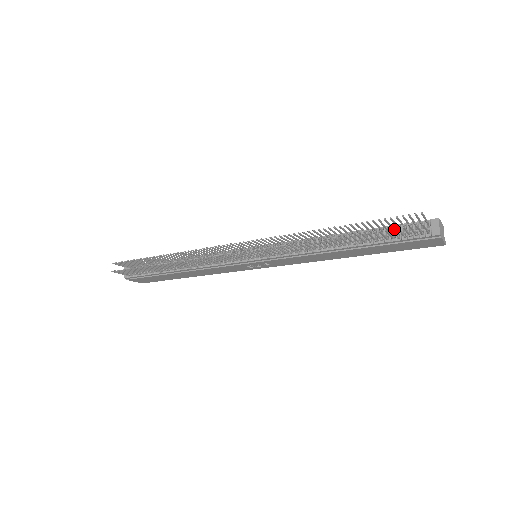
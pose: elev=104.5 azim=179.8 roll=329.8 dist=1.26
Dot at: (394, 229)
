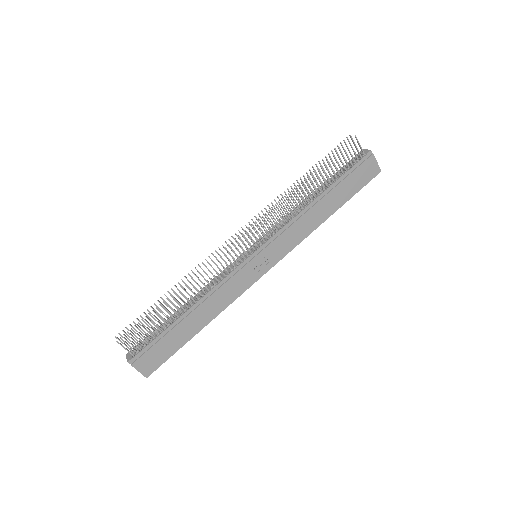
Dot at: (343, 169)
